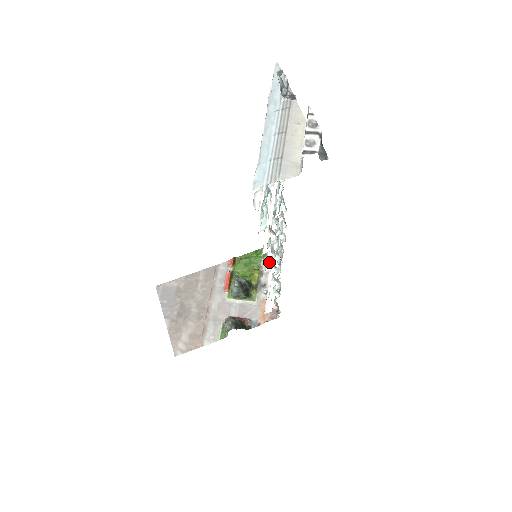
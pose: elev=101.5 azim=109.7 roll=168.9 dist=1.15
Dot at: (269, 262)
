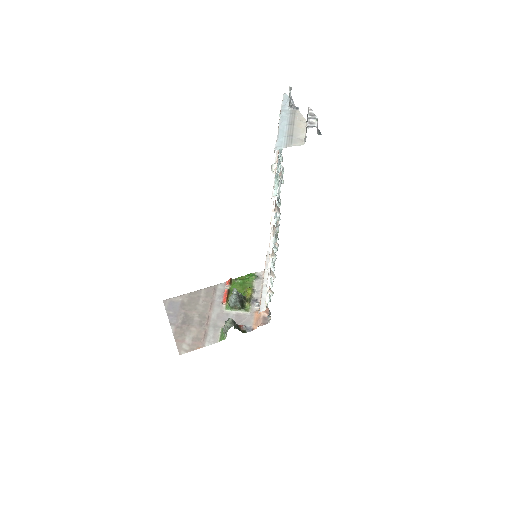
Dot at: (272, 242)
